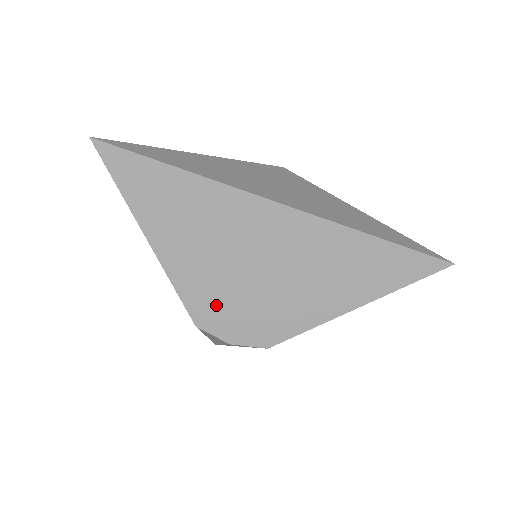
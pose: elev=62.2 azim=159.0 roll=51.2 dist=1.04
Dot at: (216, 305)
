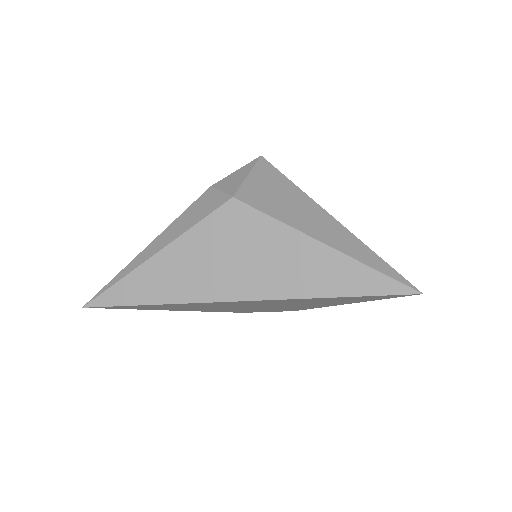
Dot at: occluded
